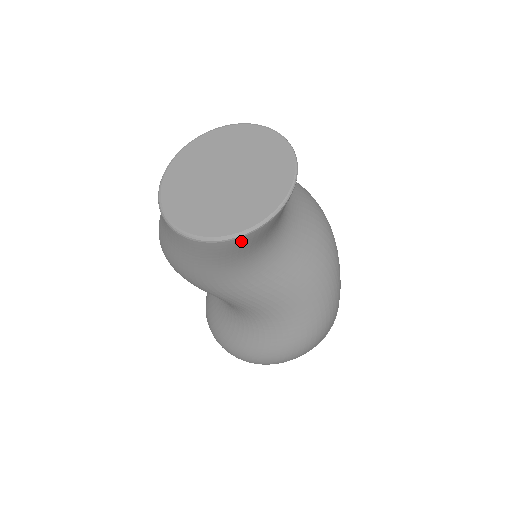
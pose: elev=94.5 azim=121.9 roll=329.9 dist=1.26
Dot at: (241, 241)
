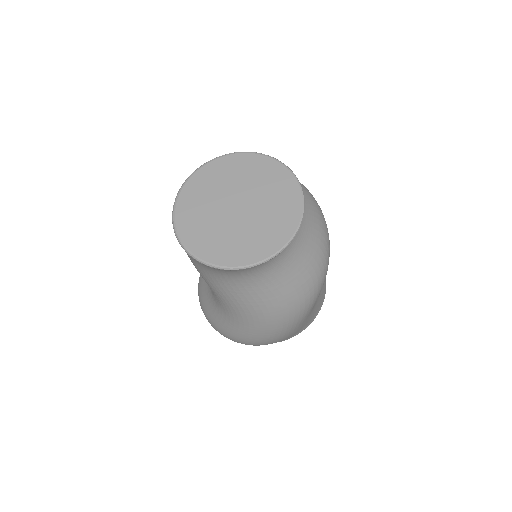
Dot at: occluded
